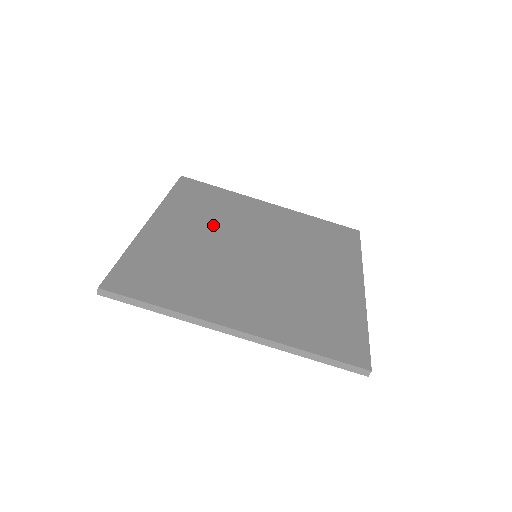
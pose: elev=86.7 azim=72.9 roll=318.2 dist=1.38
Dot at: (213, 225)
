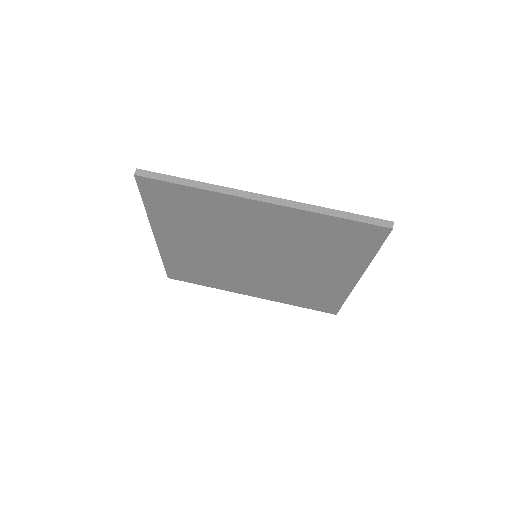
Dot at: occluded
